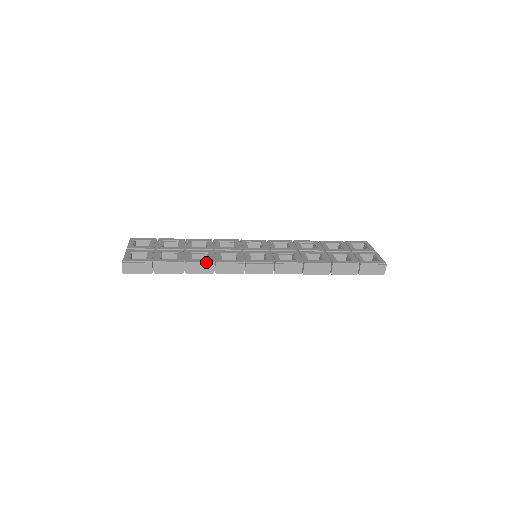
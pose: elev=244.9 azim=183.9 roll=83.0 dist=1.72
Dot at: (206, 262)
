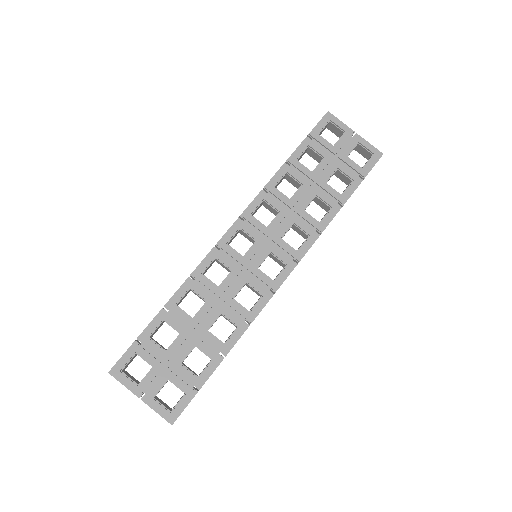
Dot at: (242, 333)
